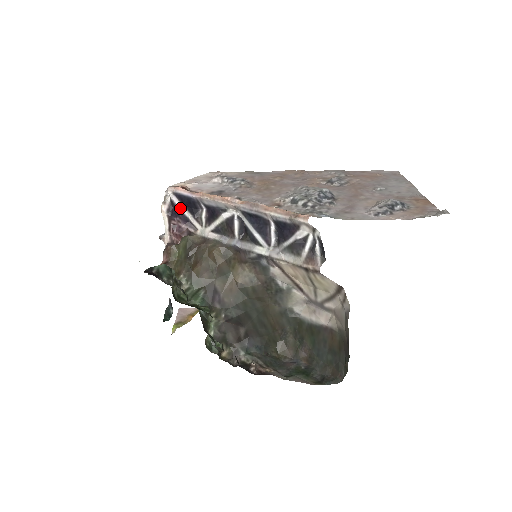
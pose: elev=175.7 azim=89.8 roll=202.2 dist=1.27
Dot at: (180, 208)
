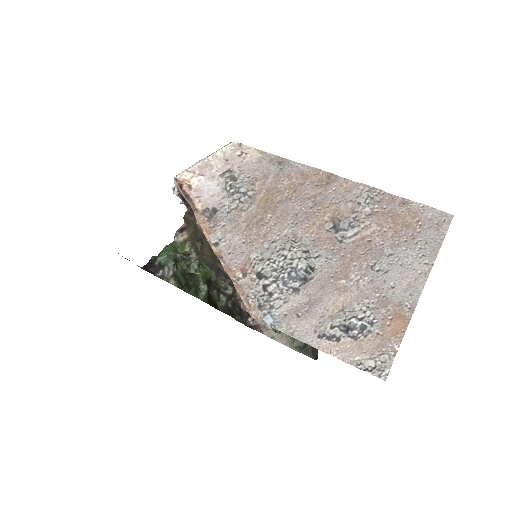
Dot at: occluded
